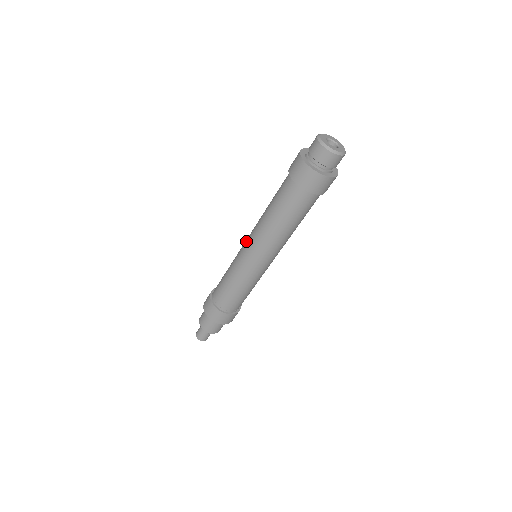
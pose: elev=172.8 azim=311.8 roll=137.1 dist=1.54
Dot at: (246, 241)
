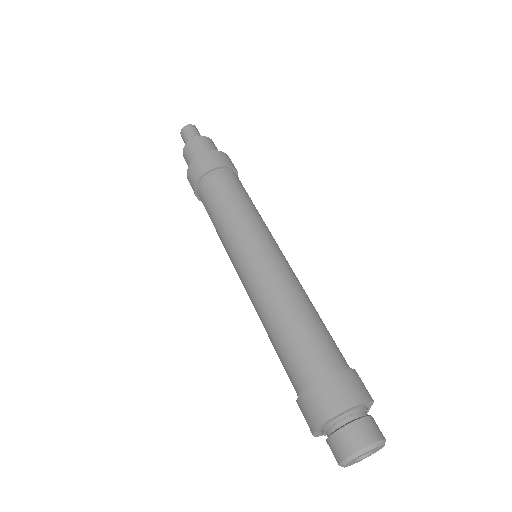
Dot at: (243, 269)
